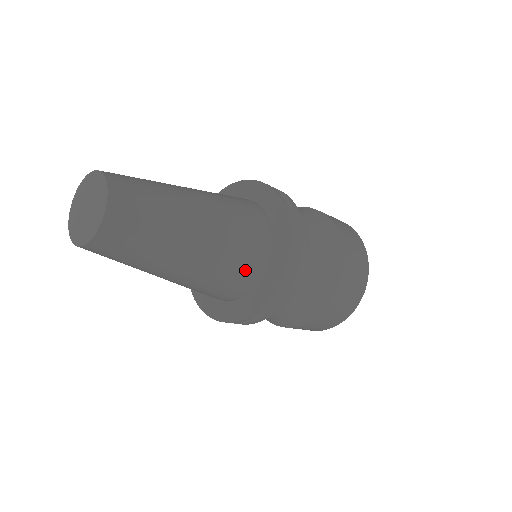
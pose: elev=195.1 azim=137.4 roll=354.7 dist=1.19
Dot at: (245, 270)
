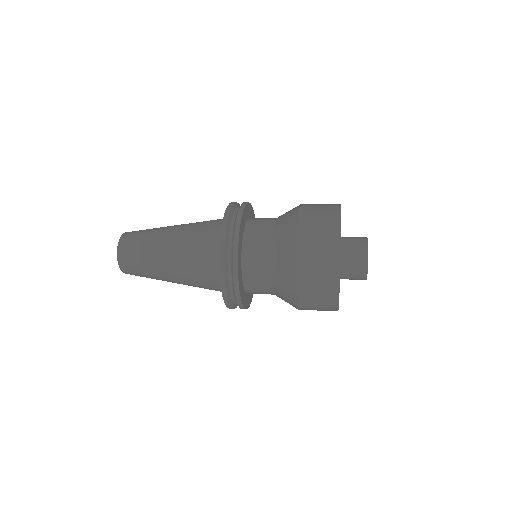
Dot at: (207, 262)
